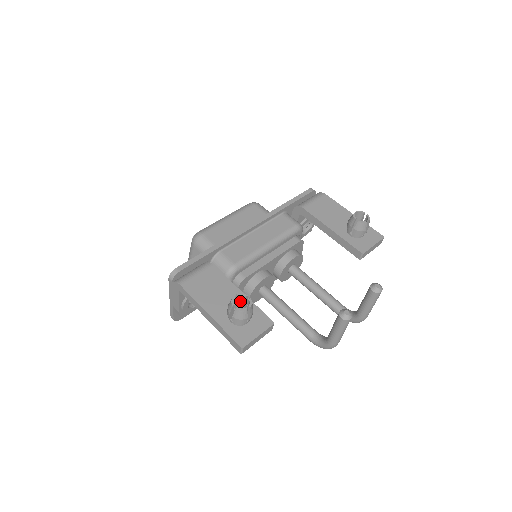
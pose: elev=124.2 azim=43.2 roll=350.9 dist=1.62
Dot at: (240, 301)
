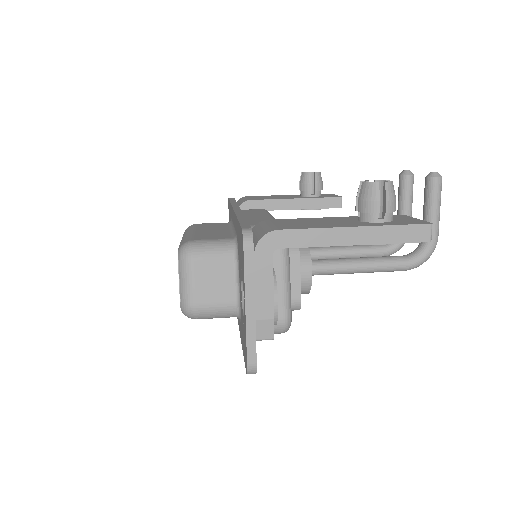
Dot at: occluded
